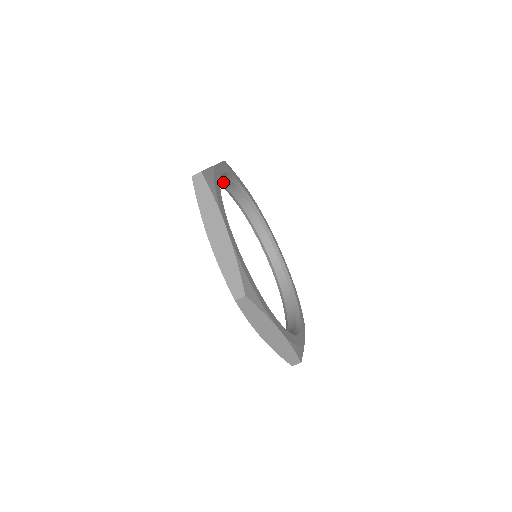
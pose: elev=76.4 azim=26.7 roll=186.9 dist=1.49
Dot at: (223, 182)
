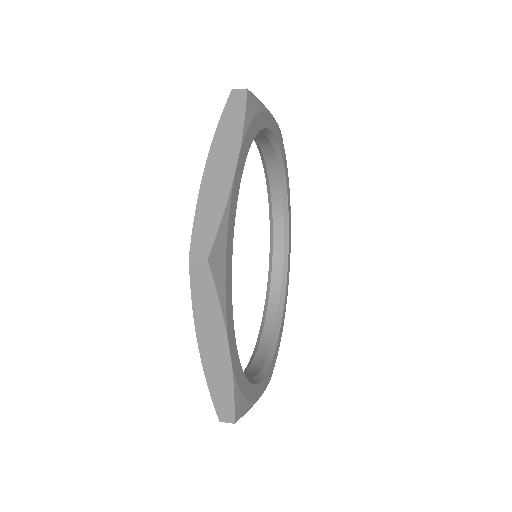
Dot at: occluded
